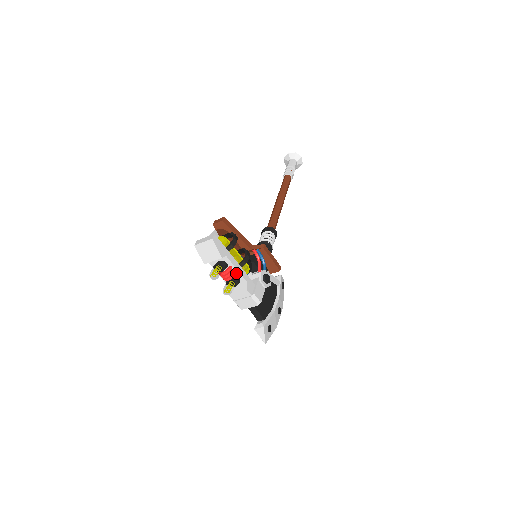
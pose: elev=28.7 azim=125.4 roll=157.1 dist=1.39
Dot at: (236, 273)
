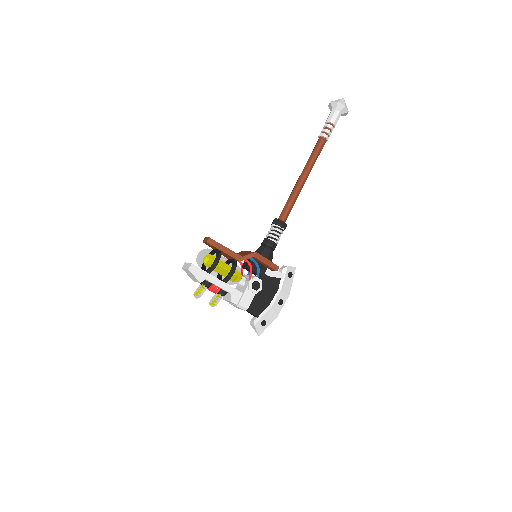
Dot at: (220, 288)
